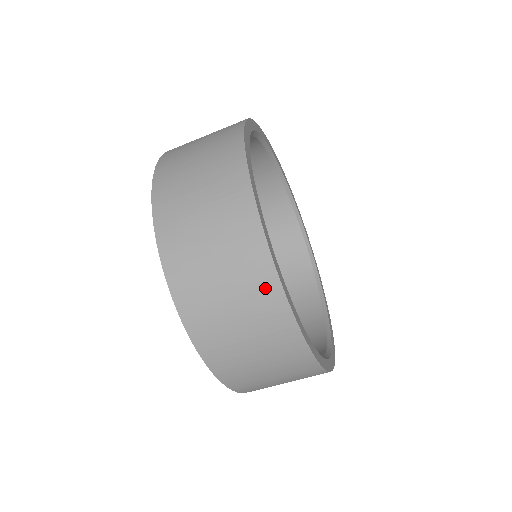
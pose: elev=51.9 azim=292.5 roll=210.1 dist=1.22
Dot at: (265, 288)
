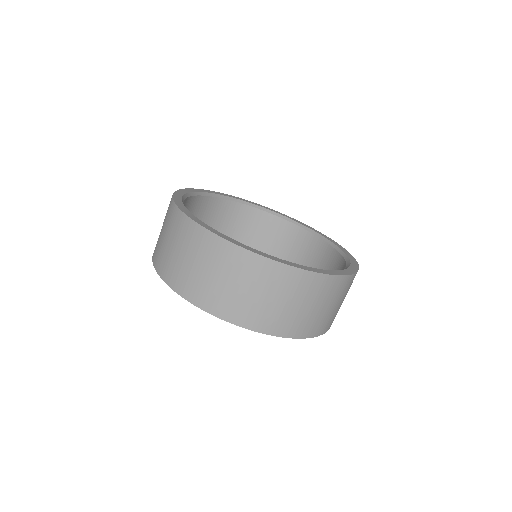
Dot at: (326, 285)
